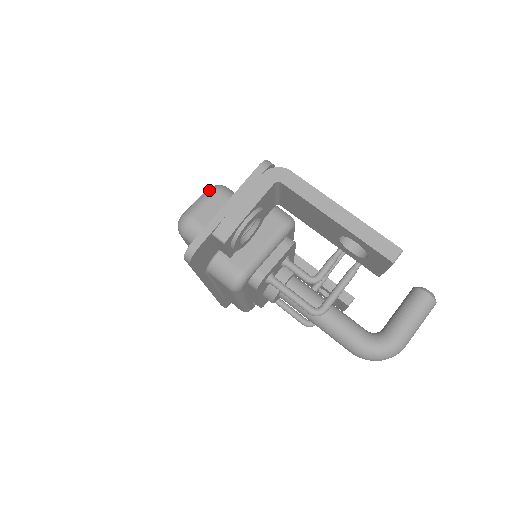
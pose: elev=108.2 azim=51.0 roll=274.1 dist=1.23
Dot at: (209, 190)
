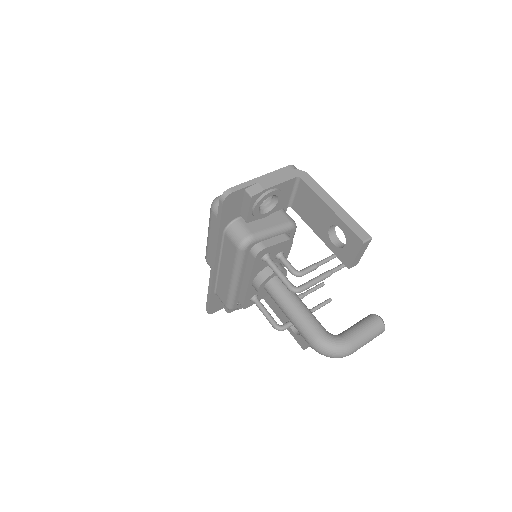
Dot at: occluded
